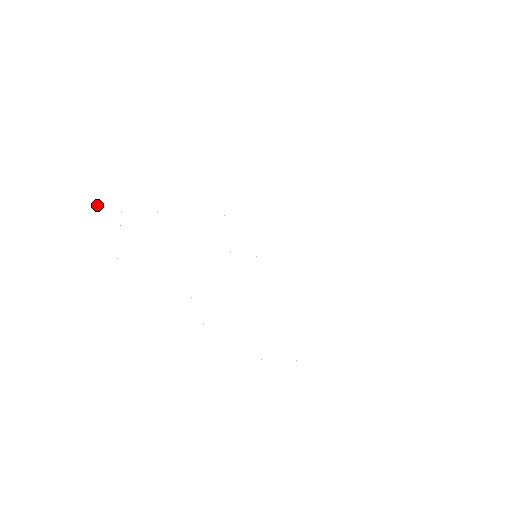
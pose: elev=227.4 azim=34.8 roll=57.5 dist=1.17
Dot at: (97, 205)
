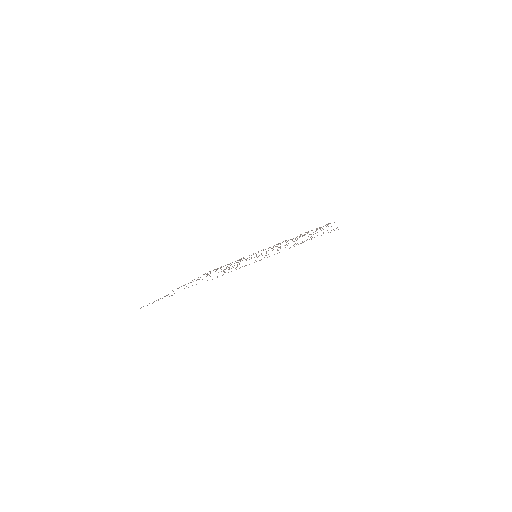
Dot at: occluded
